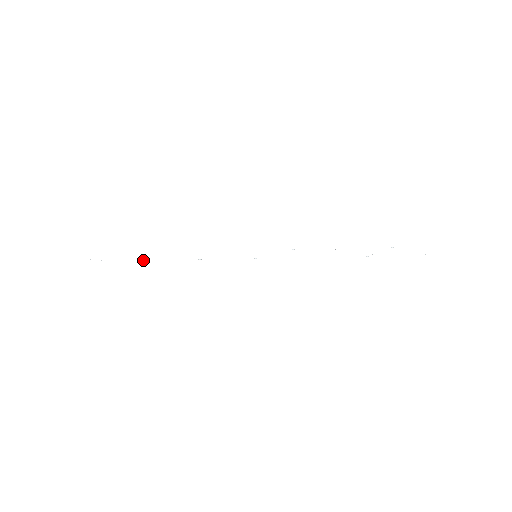
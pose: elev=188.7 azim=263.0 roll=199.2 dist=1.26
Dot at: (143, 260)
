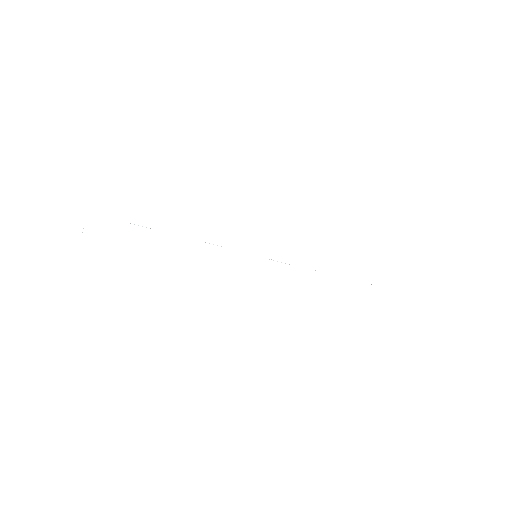
Dot at: occluded
